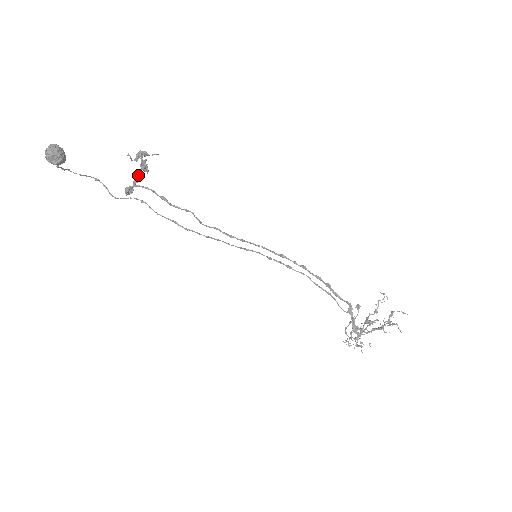
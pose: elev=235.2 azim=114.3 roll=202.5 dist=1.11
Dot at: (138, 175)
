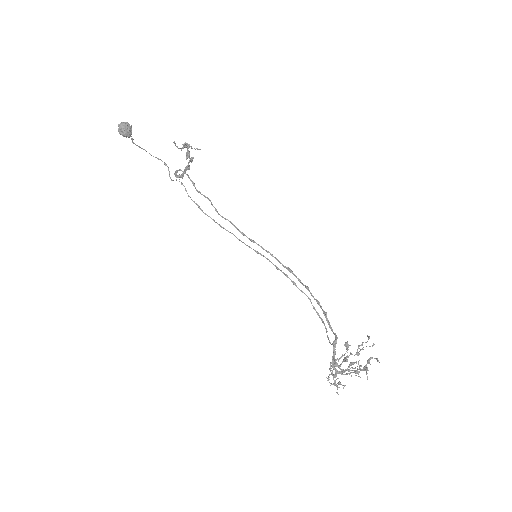
Dot at: (188, 165)
